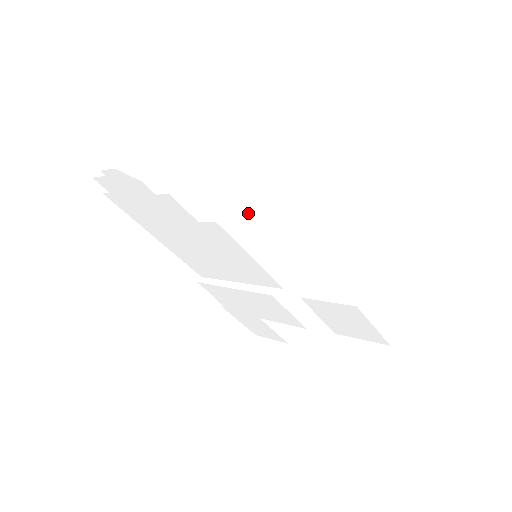
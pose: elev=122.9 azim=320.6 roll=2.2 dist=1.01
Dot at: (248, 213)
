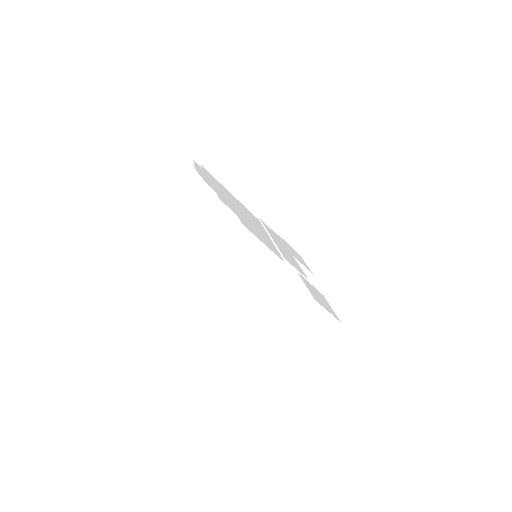
Dot at: (228, 255)
